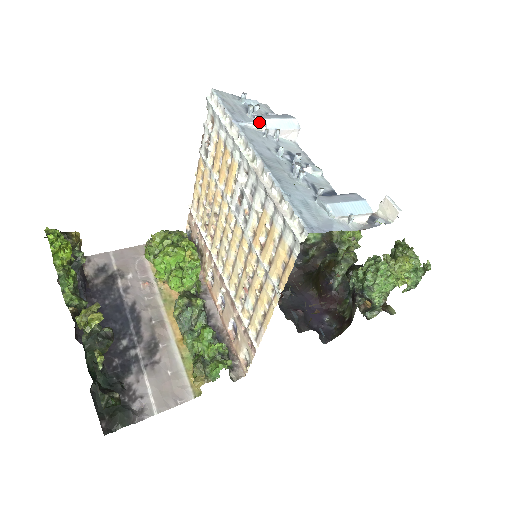
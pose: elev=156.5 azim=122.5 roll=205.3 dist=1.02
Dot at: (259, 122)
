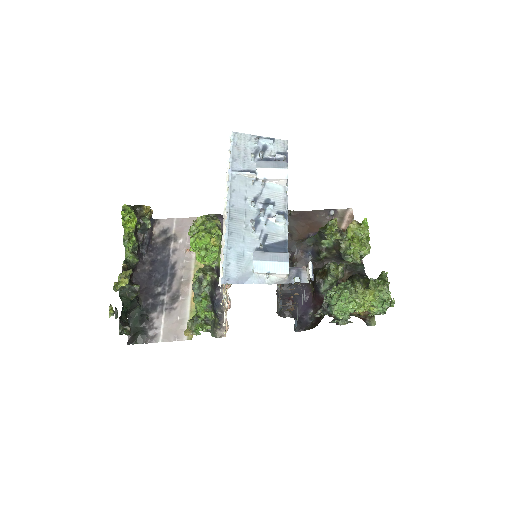
Dot at: (250, 172)
